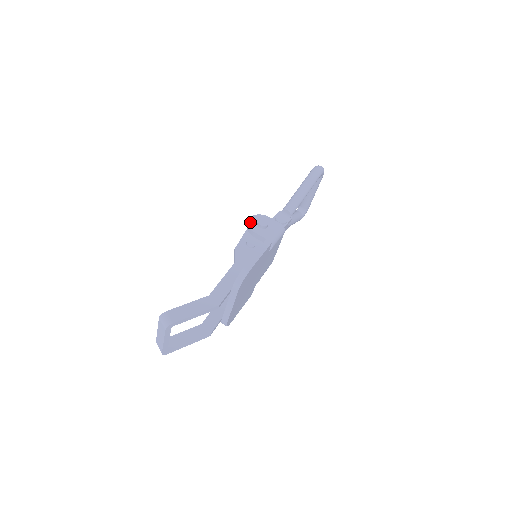
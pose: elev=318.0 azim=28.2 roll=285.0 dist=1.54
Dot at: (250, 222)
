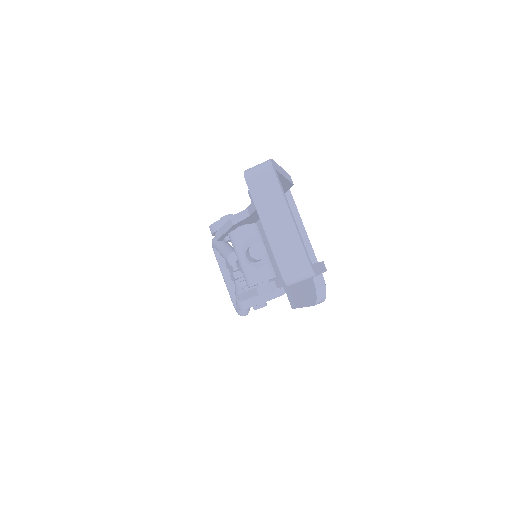
Dot at: (214, 223)
